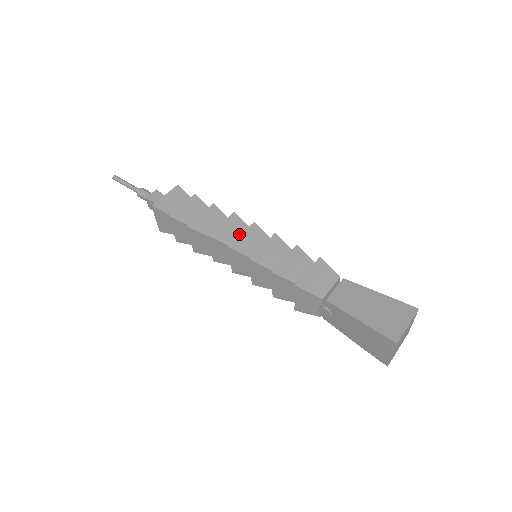
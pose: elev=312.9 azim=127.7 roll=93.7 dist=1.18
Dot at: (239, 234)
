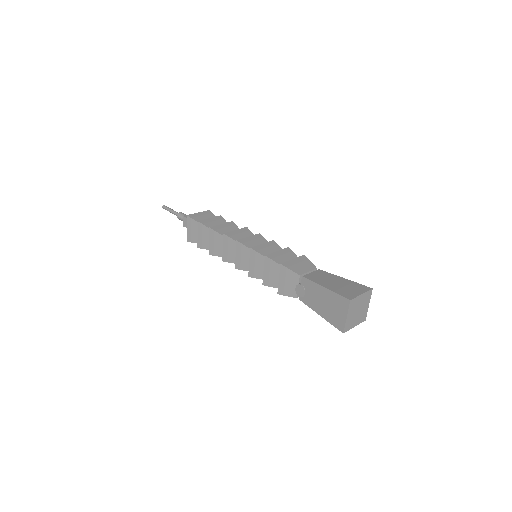
Dot at: occluded
